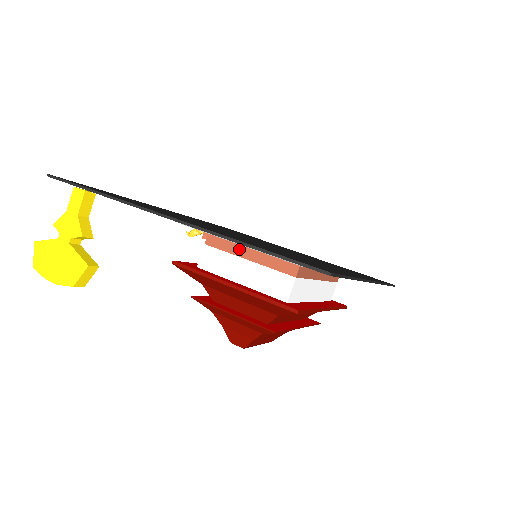
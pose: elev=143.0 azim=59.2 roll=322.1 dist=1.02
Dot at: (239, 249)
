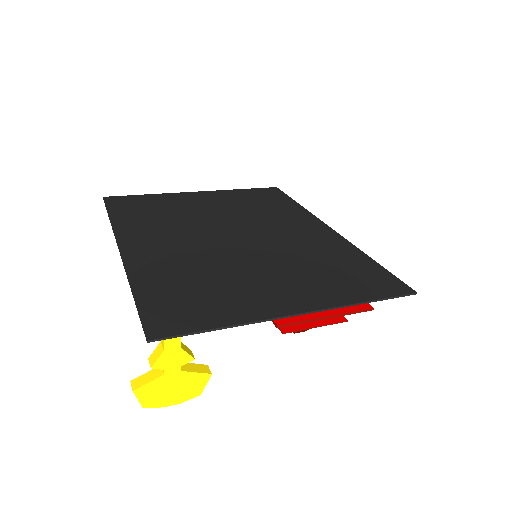
Dot at: occluded
